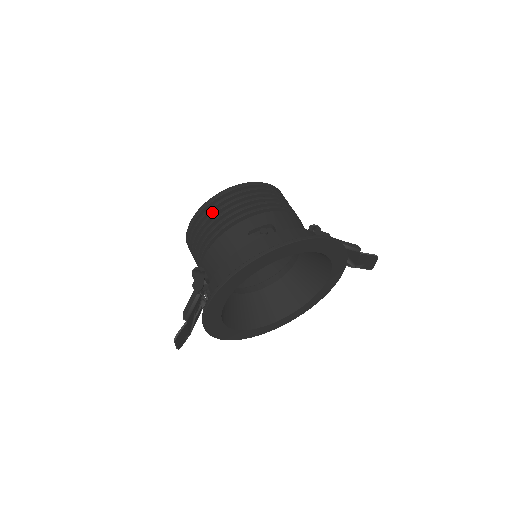
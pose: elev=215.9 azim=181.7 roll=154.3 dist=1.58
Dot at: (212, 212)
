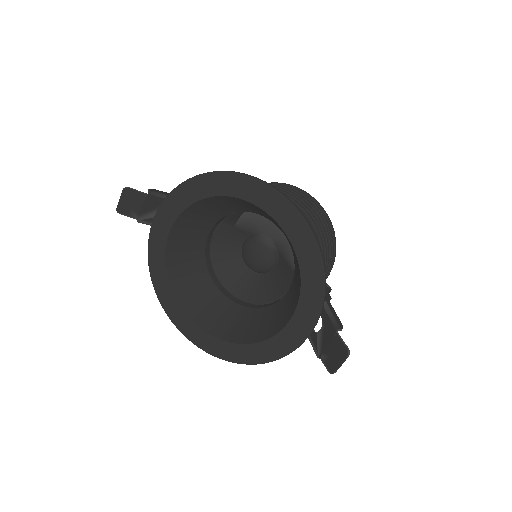
Dot at: occluded
